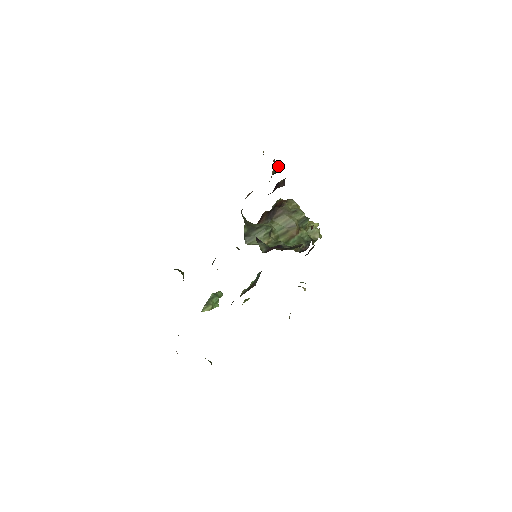
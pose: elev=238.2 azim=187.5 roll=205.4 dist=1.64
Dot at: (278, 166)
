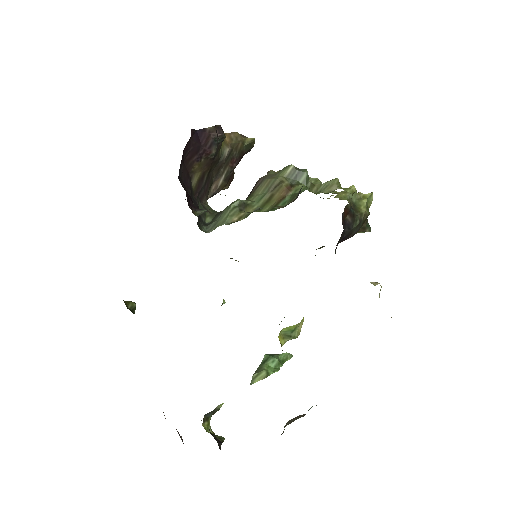
Dot at: (247, 138)
